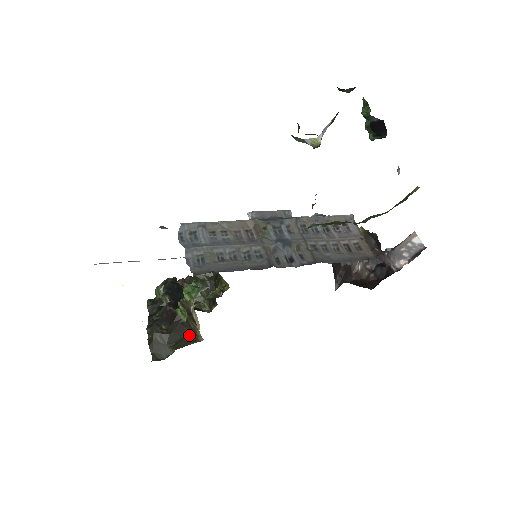
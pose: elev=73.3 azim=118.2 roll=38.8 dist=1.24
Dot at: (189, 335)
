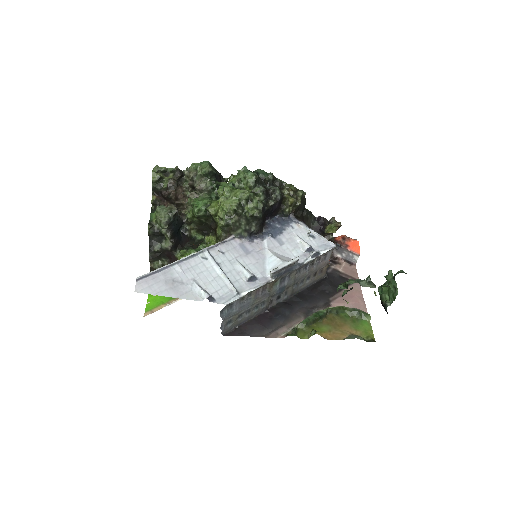
Dot at: occluded
